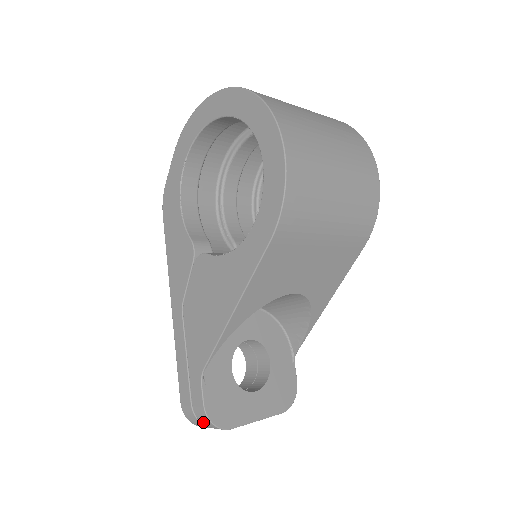
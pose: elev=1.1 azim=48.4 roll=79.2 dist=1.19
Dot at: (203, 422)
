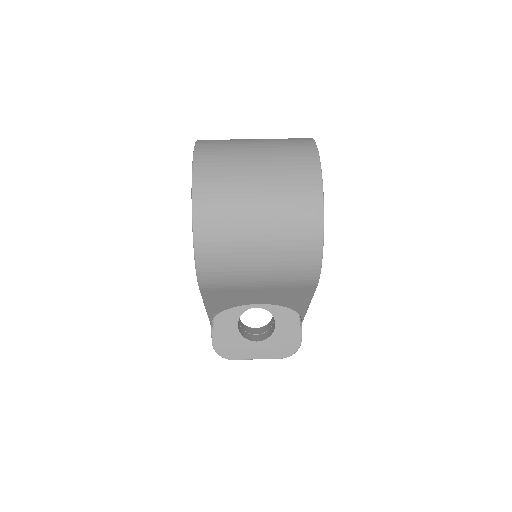
Dot at: occluded
